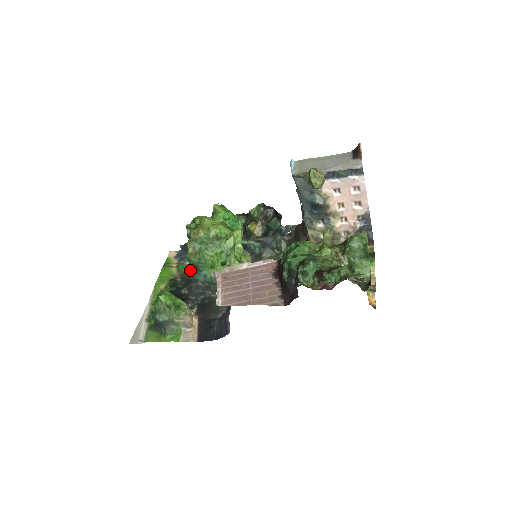
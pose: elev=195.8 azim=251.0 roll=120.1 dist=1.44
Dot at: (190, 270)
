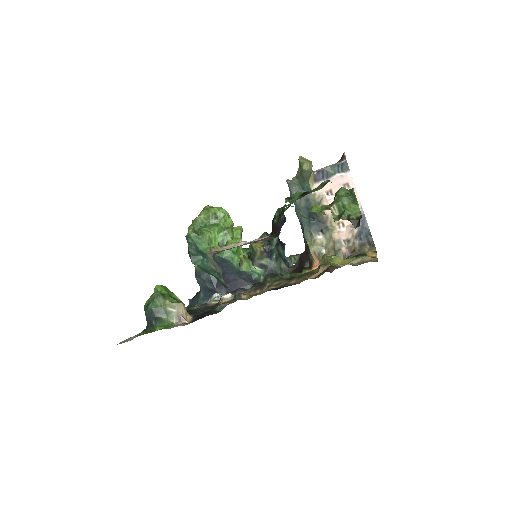
Dot at: (194, 308)
